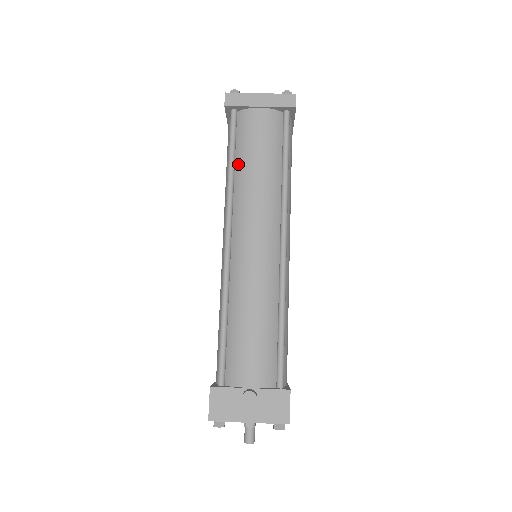
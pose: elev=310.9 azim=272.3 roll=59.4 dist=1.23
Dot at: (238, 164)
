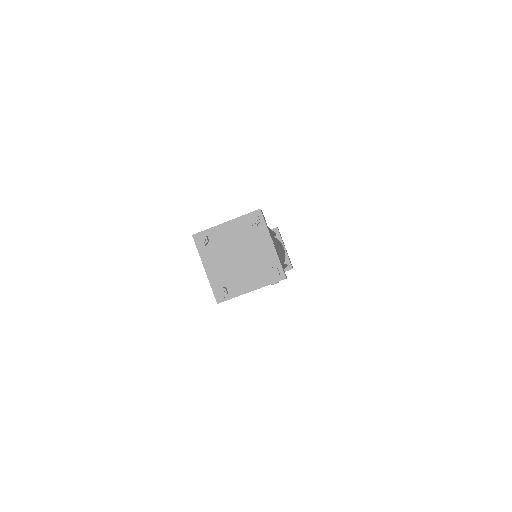
Dot at: occluded
